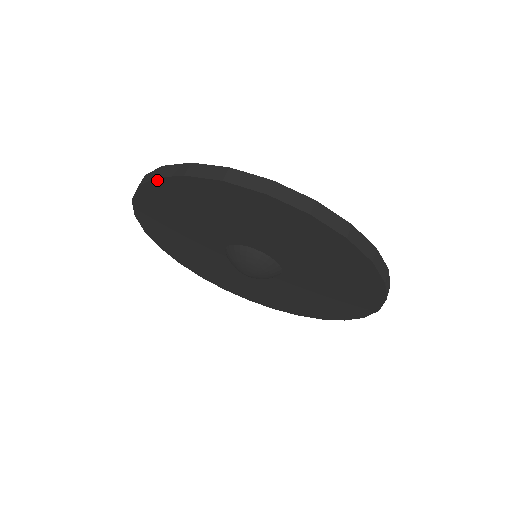
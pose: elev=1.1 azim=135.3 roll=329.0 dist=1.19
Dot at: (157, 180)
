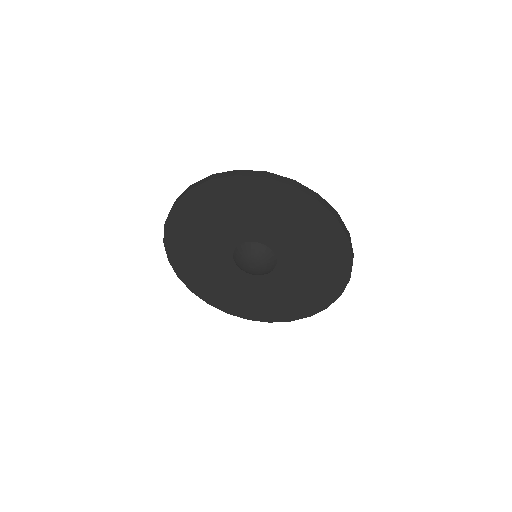
Dot at: (235, 177)
